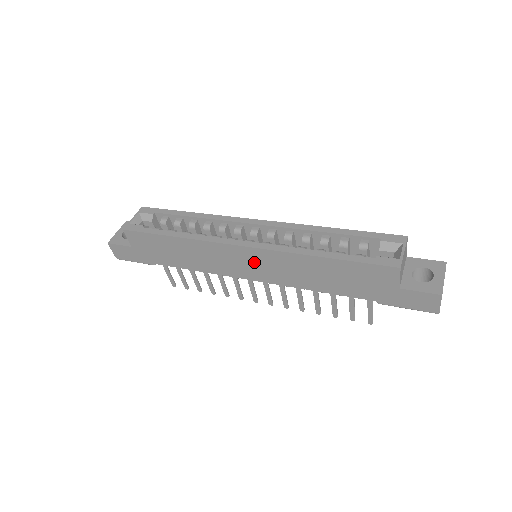
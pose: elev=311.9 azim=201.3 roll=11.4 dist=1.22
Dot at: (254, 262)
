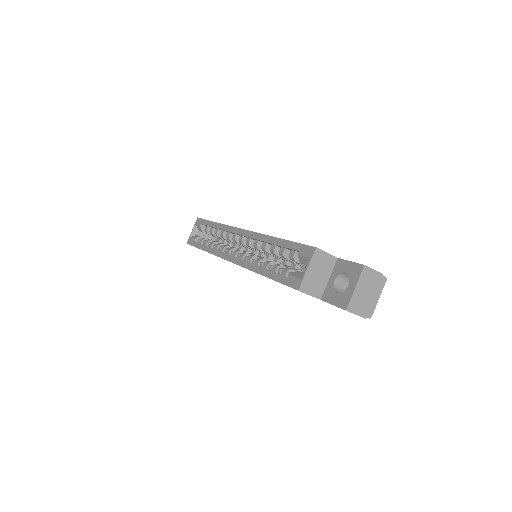
Dot at: occluded
